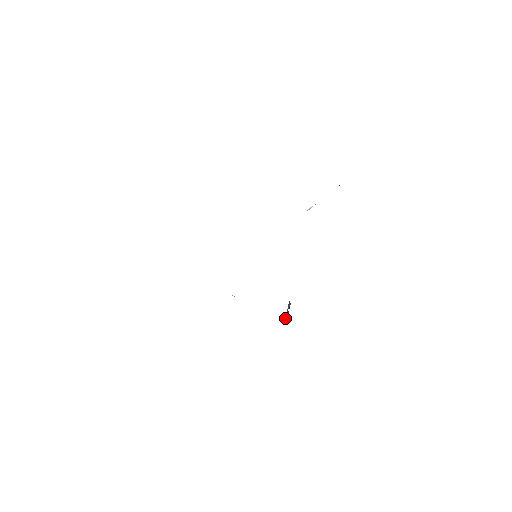
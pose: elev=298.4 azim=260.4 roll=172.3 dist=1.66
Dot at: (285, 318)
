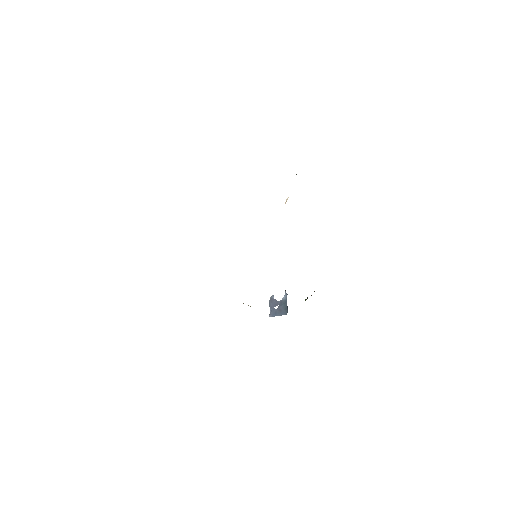
Dot at: (271, 316)
